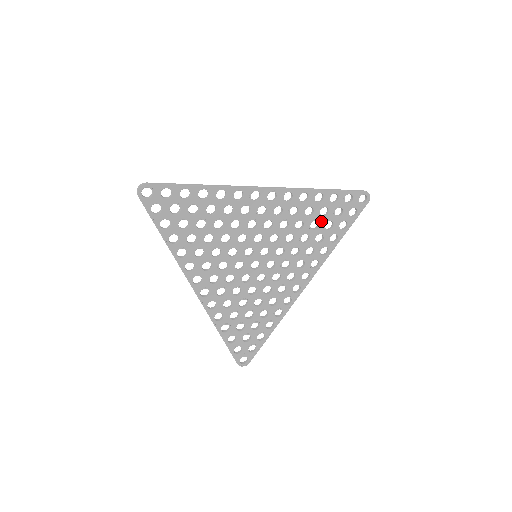
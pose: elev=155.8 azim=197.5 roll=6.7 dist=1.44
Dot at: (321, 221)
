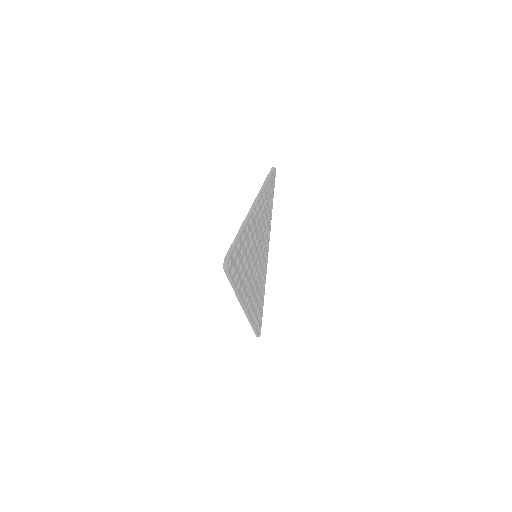
Dot at: (268, 204)
